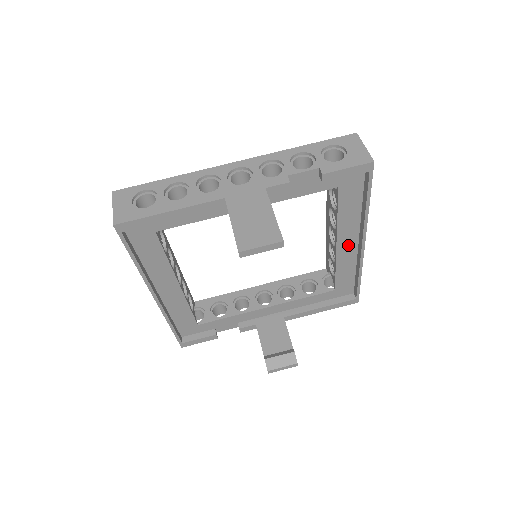
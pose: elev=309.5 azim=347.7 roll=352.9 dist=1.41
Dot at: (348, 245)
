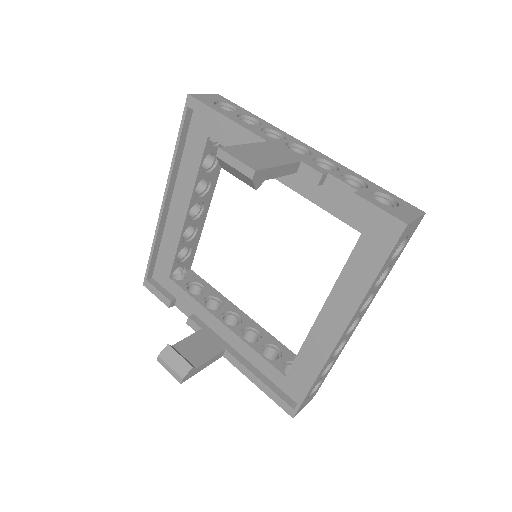
Dot at: (330, 325)
